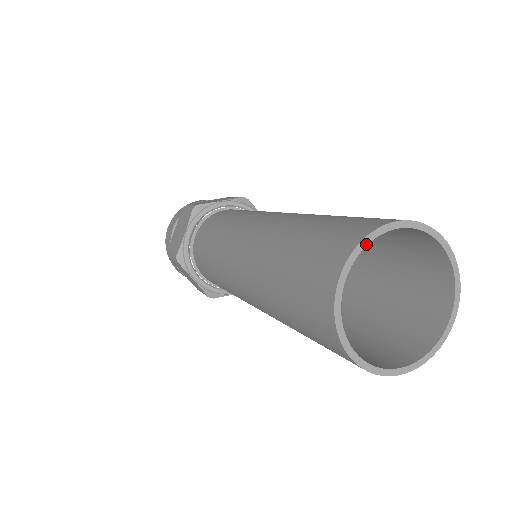
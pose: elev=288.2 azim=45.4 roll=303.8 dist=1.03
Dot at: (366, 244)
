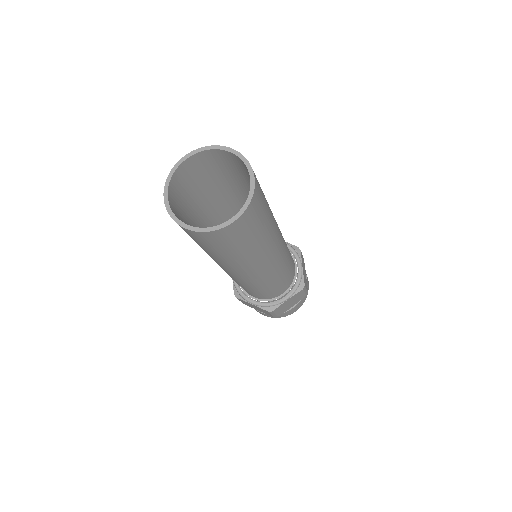
Dot at: (172, 174)
